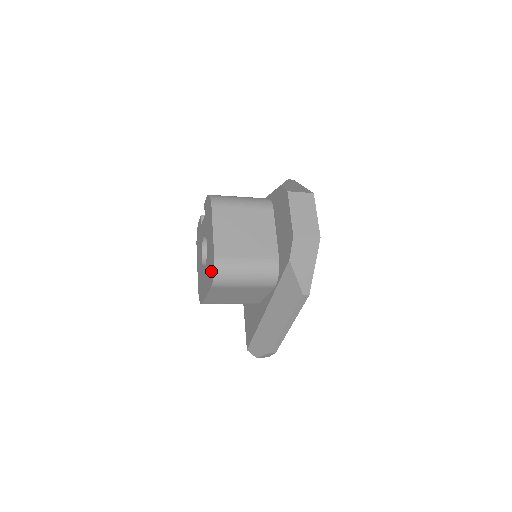
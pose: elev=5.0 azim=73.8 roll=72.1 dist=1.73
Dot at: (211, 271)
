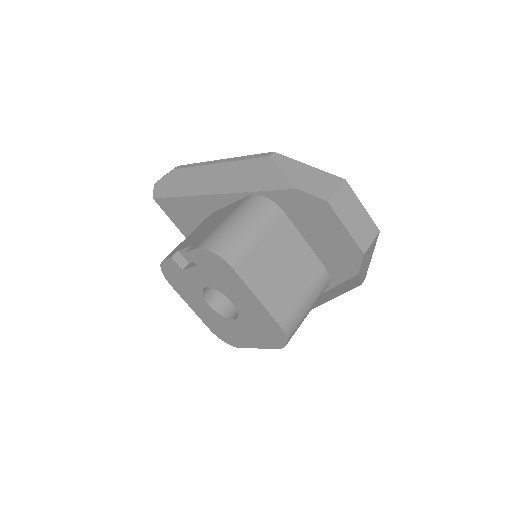
Dot at: (272, 336)
